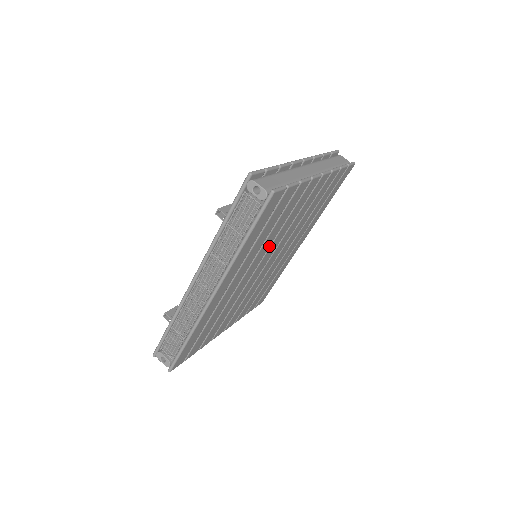
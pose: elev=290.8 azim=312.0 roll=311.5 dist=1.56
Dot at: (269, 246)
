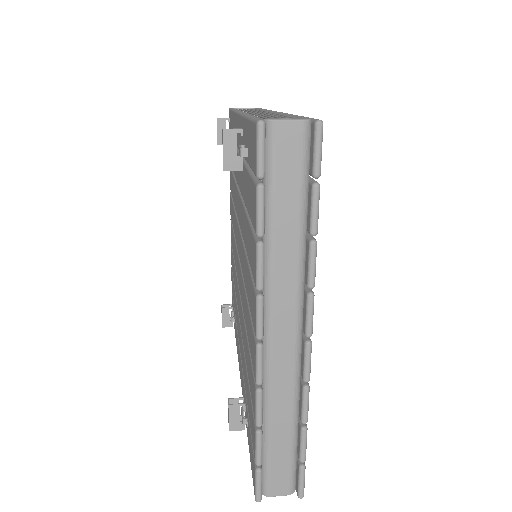
Dot at: occluded
